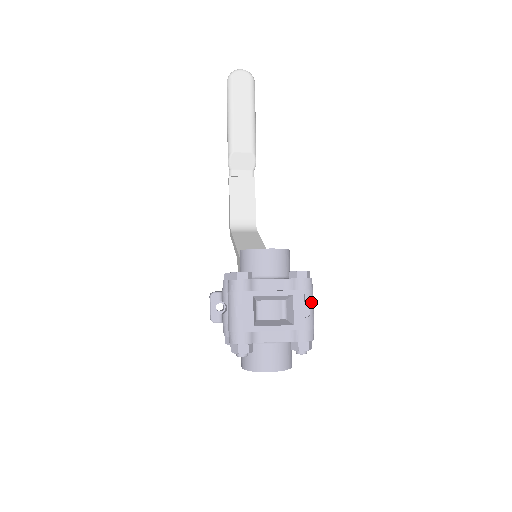
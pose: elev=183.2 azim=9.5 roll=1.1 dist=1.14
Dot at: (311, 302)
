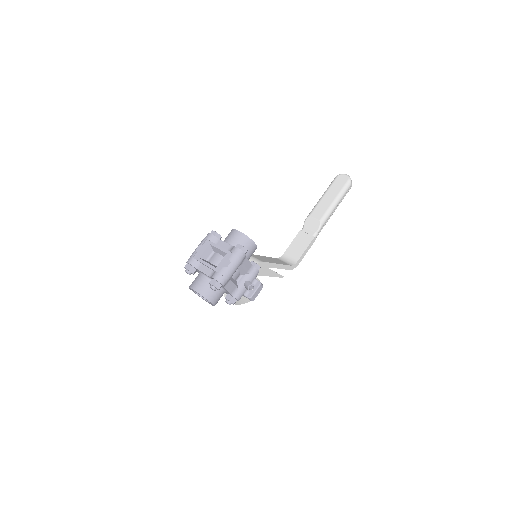
Dot at: (233, 262)
